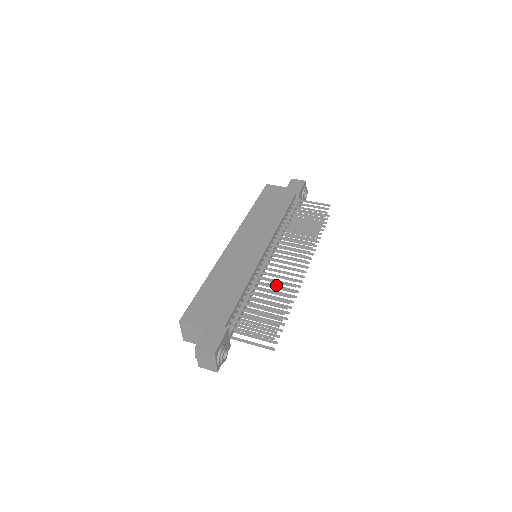
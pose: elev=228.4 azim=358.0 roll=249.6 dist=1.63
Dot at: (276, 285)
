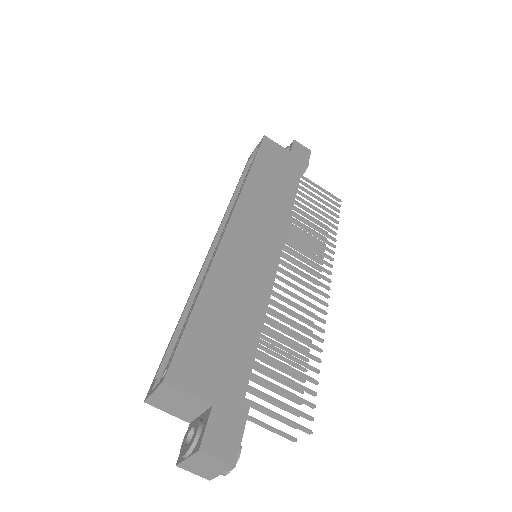
Dot at: (284, 315)
